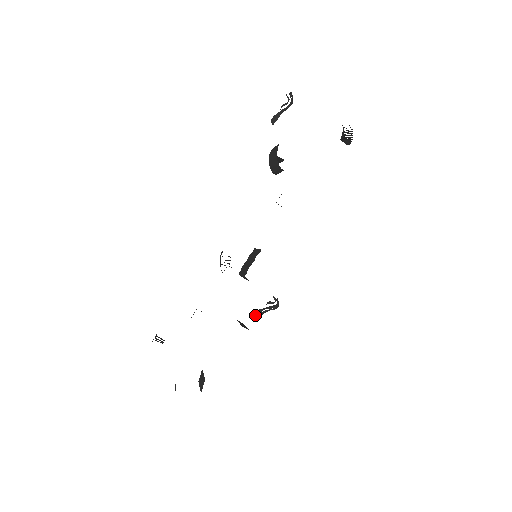
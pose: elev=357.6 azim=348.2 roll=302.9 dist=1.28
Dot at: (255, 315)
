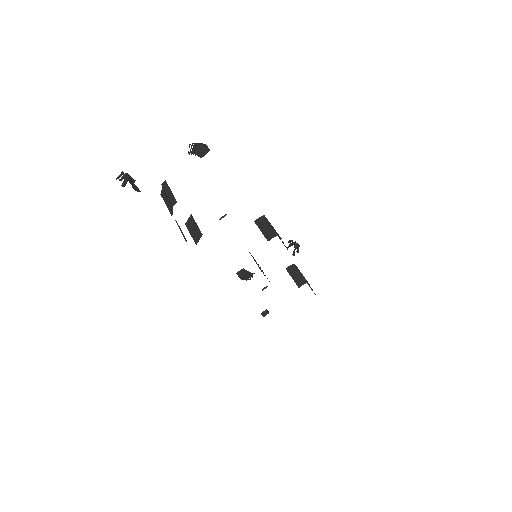
Dot at: occluded
